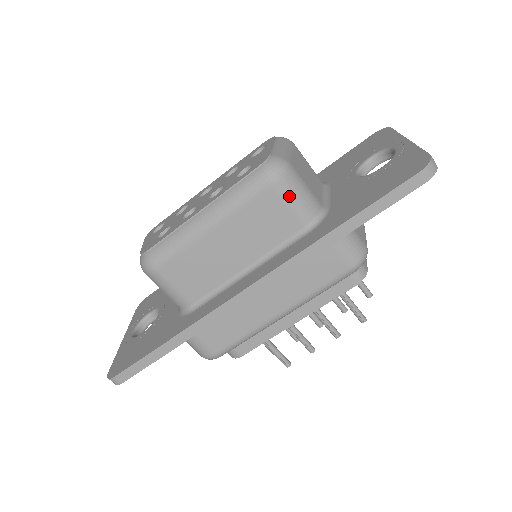
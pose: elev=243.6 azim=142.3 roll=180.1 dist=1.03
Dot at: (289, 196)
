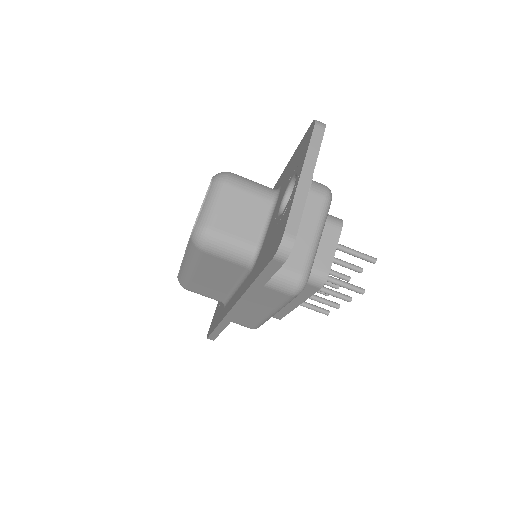
Dot at: (220, 254)
